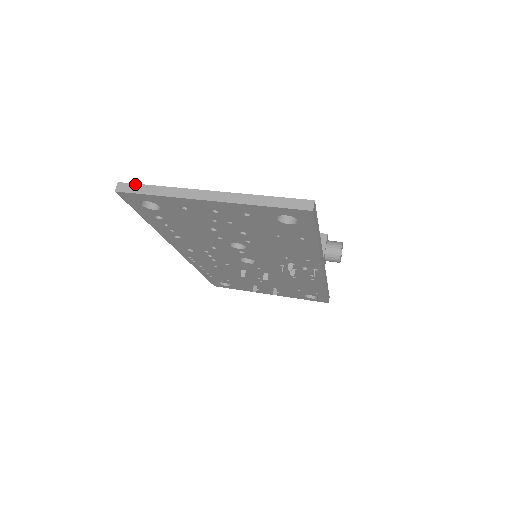
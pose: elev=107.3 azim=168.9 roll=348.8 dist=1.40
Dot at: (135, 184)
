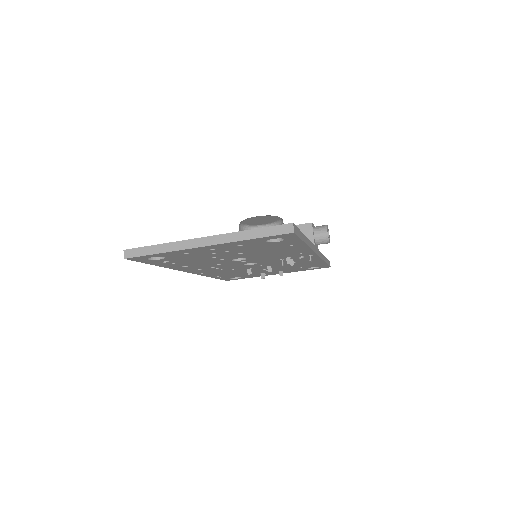
Dot at: (139, 248)
